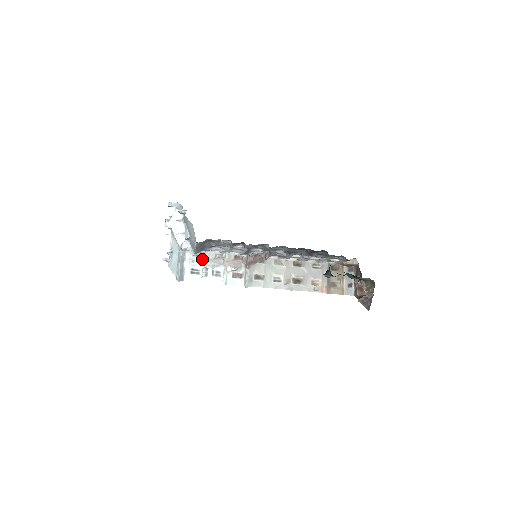
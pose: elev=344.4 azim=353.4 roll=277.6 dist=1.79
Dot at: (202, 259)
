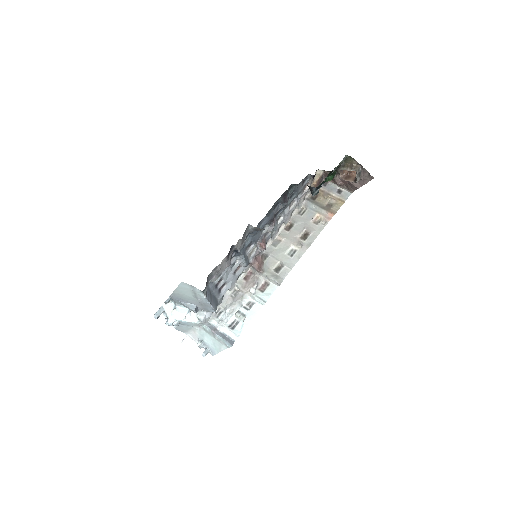
Dot at: (226, 310)
